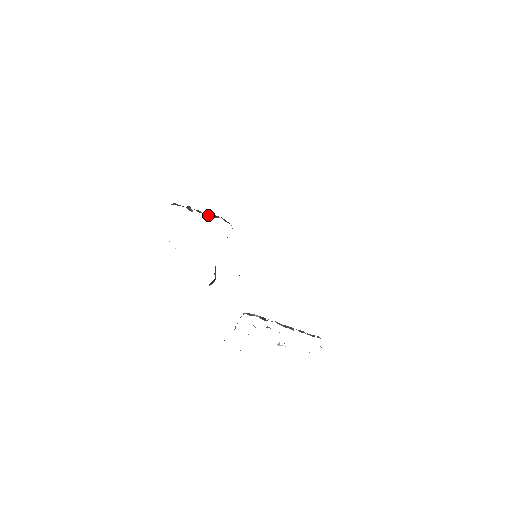
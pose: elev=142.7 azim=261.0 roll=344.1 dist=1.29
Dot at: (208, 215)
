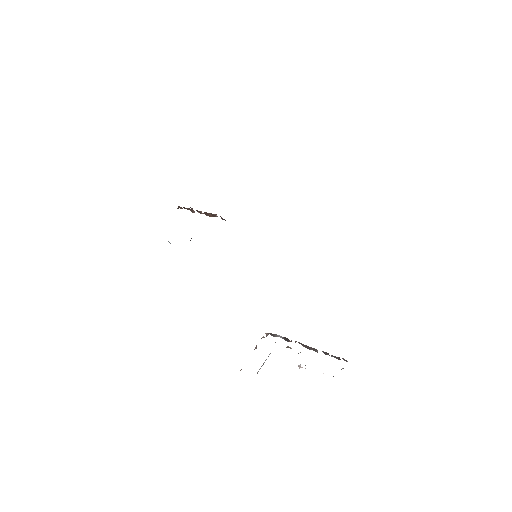
Dot at: (208, 215)
